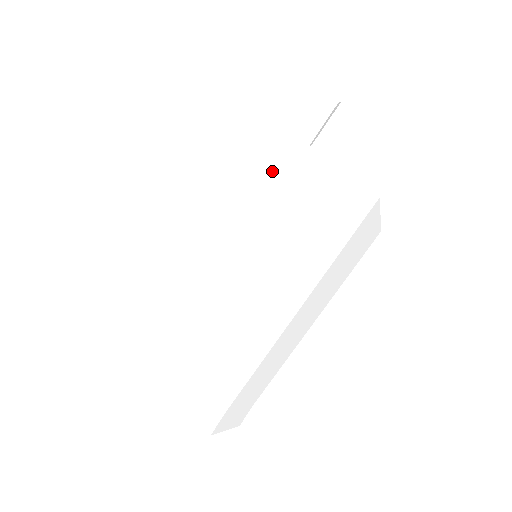
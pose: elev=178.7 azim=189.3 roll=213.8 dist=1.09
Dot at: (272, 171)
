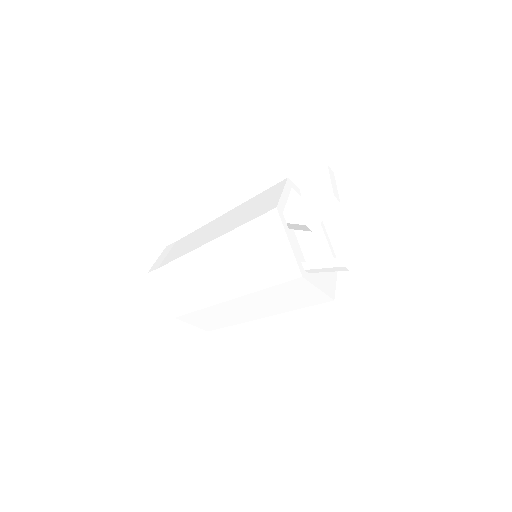
Dot at: (281, 286)
